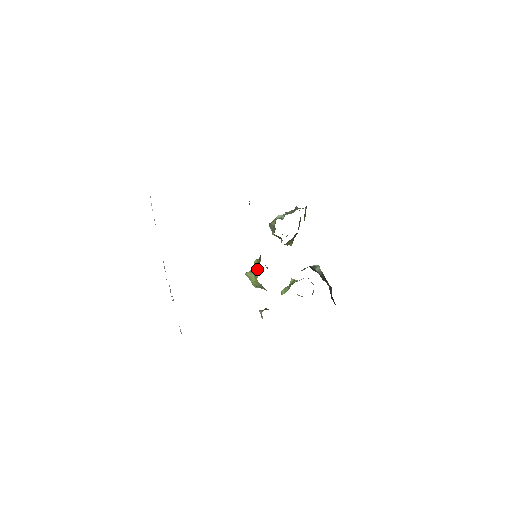
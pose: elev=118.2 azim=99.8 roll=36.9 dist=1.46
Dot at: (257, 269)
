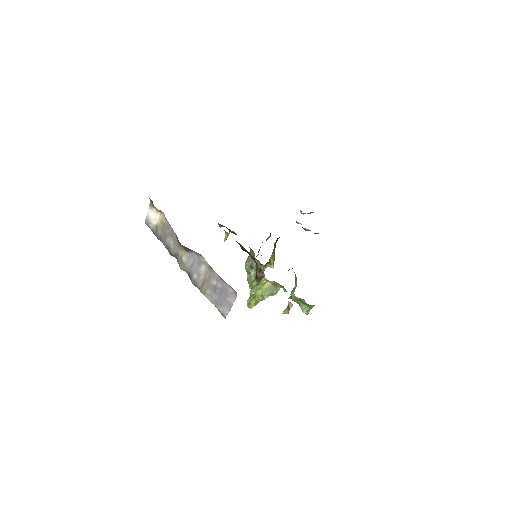
Dot at: (258, 283)
